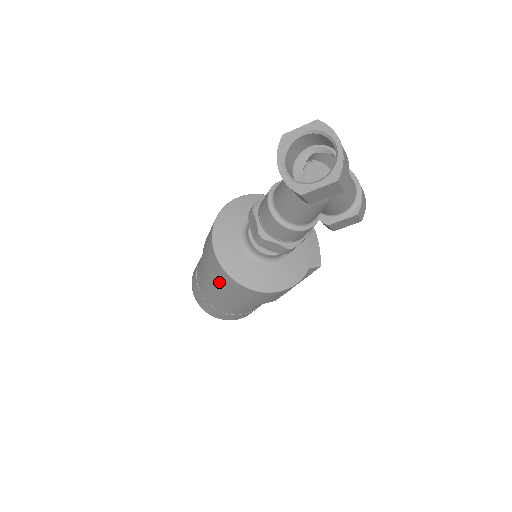
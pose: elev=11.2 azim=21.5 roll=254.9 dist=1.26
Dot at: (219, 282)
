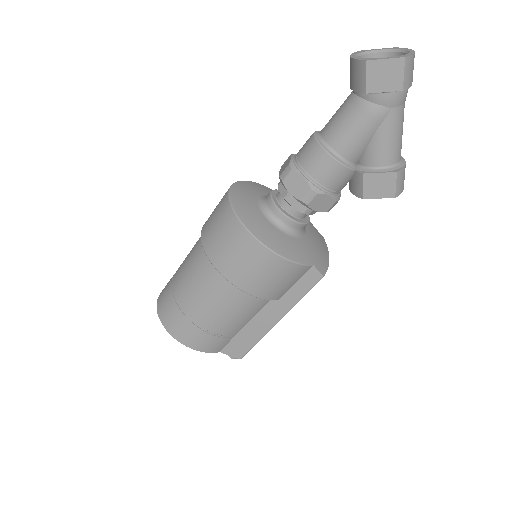
Dot at: (212, 231)
